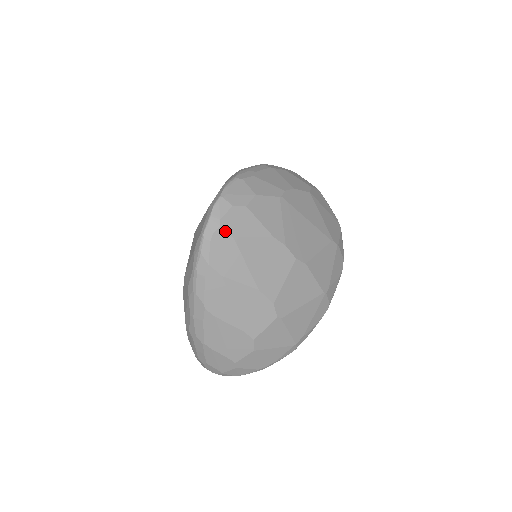
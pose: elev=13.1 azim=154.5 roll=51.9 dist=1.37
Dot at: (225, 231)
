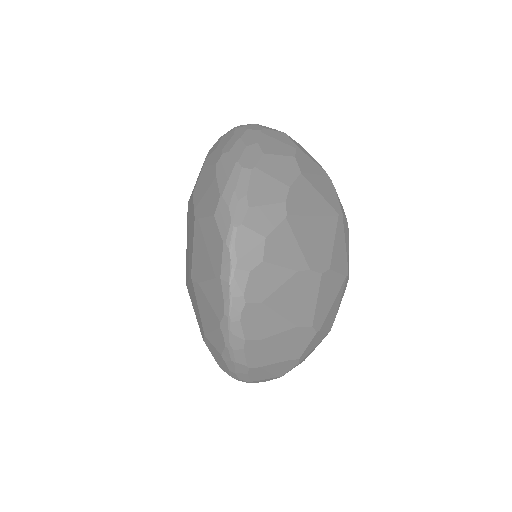
Dot at: (252, 303)
